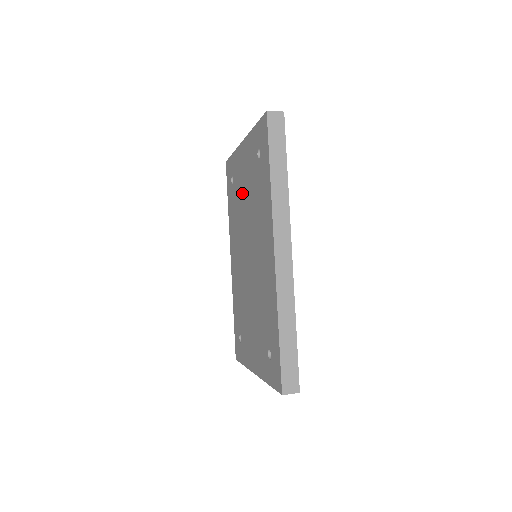
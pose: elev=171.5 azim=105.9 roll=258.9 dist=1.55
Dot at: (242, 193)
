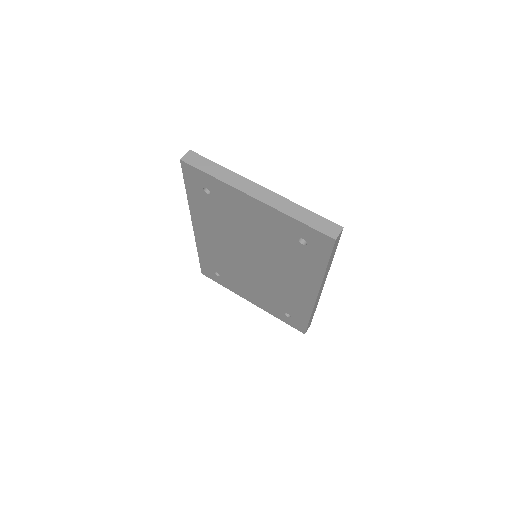
Dot at: (243, 224)
